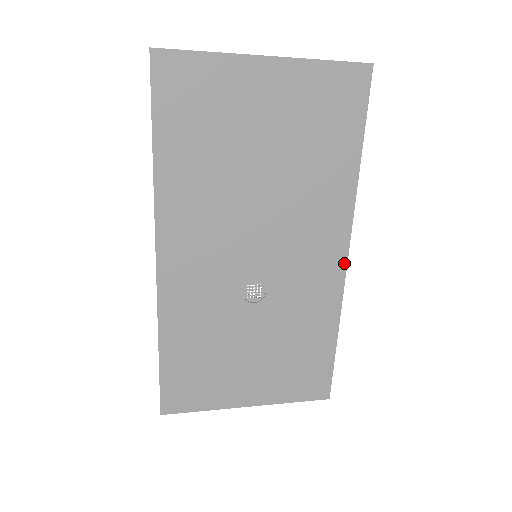
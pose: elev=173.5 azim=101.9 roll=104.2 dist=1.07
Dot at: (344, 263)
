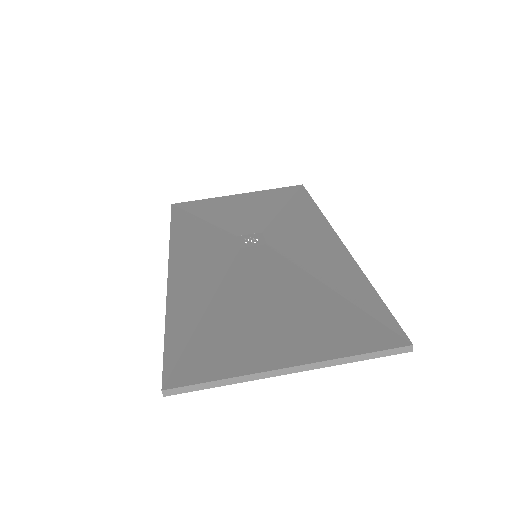
Dot at: occluded
